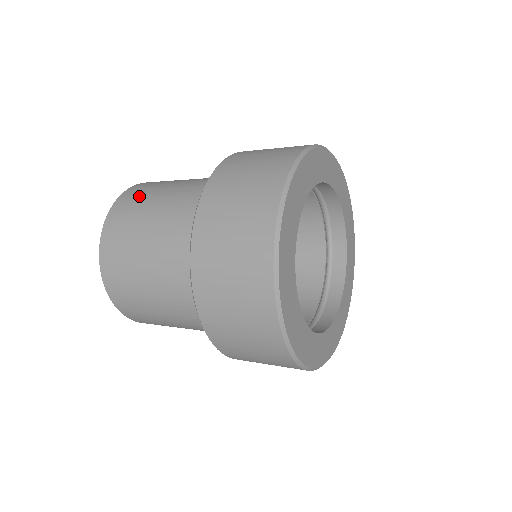
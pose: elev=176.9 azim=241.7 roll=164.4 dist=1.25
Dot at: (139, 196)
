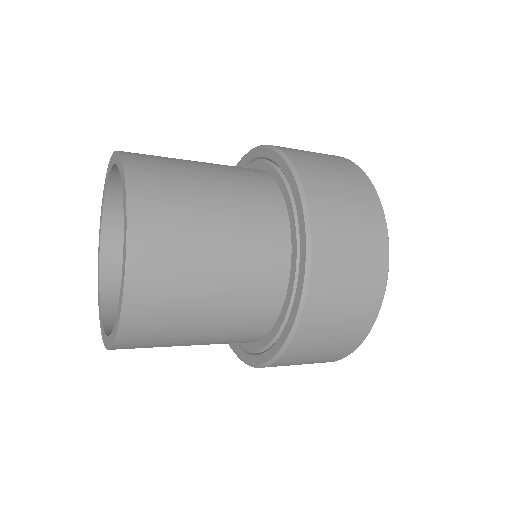
Dot at: (170, 238)
